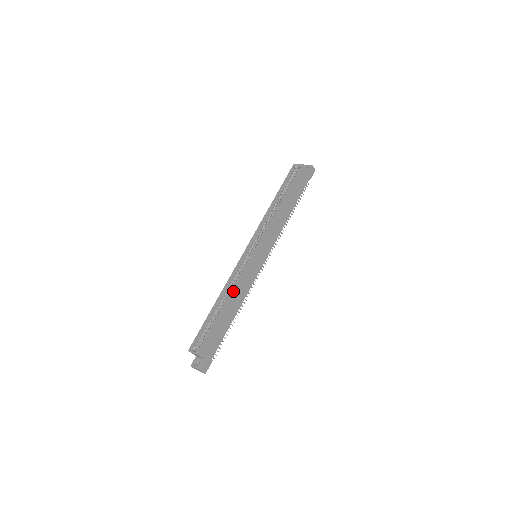
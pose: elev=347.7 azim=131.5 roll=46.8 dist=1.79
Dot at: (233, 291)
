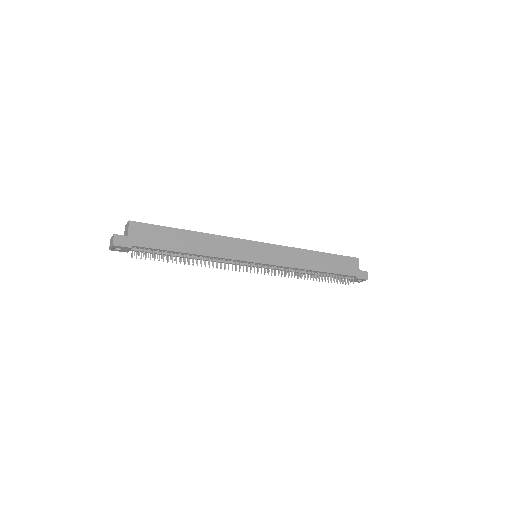
Dot at: (210, 234)
